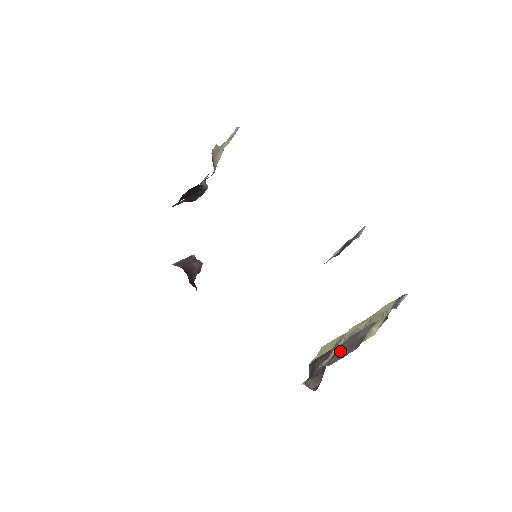
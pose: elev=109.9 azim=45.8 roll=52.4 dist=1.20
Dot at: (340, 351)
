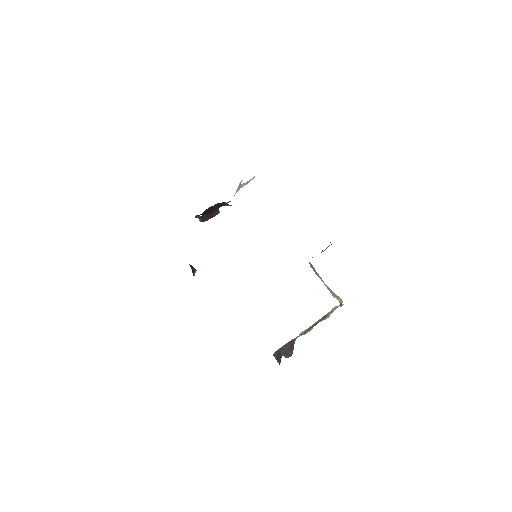
Dot at: occluded
